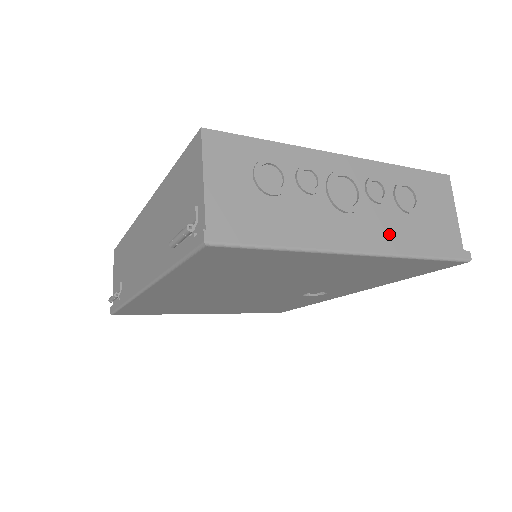
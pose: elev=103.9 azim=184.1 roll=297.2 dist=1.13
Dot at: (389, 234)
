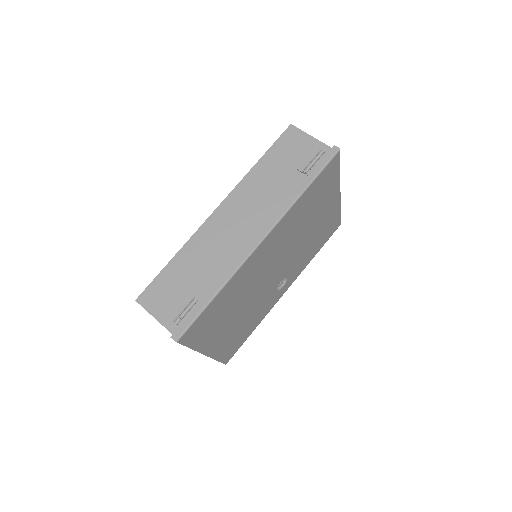
Dot at: occluded
